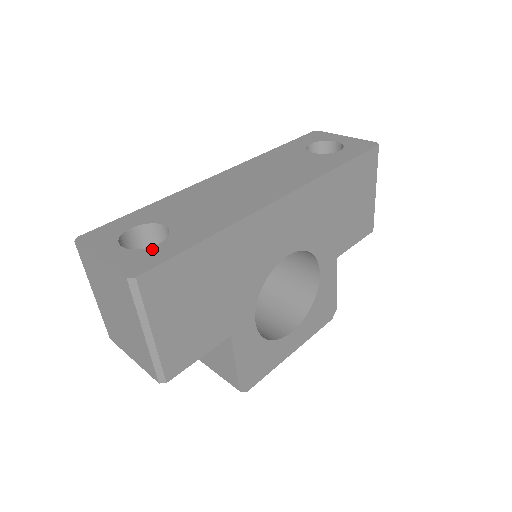
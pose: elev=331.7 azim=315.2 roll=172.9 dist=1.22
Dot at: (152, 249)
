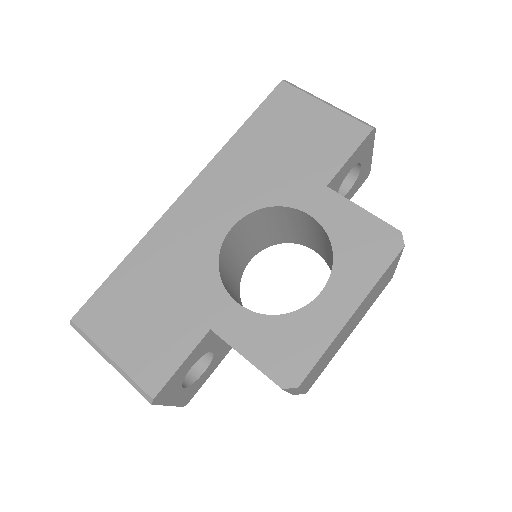
Dot at: occluded
